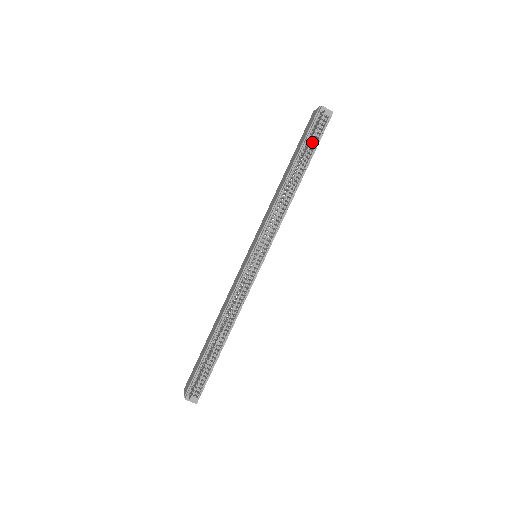
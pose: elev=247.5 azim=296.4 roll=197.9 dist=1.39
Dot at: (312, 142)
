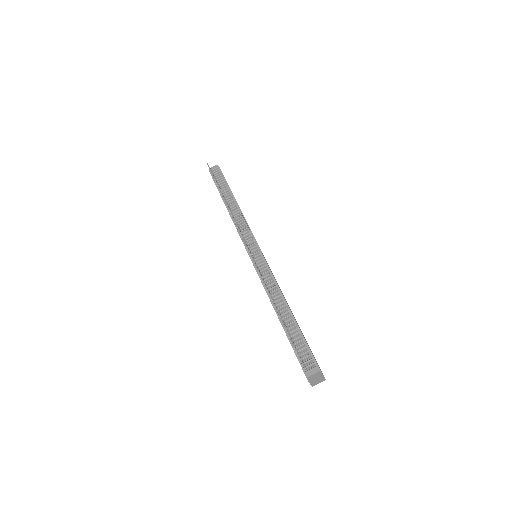
Dot at: (221, 183)
